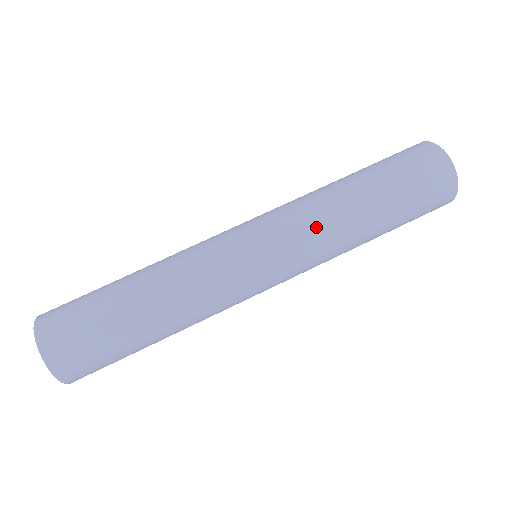
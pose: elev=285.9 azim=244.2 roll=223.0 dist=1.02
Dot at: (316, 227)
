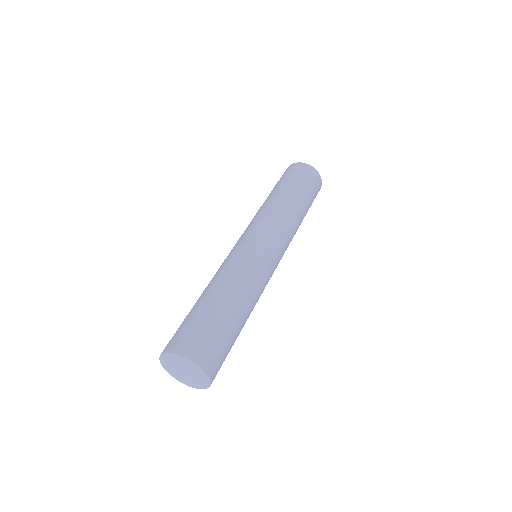
Dot at: (262, 214)
